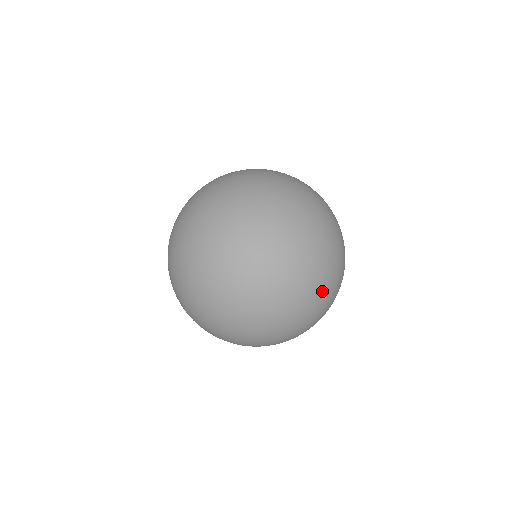
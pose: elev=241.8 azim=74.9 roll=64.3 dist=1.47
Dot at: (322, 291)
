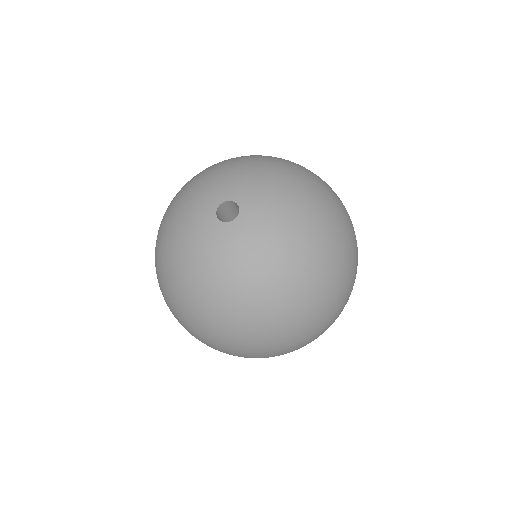
Dot at: occluded
